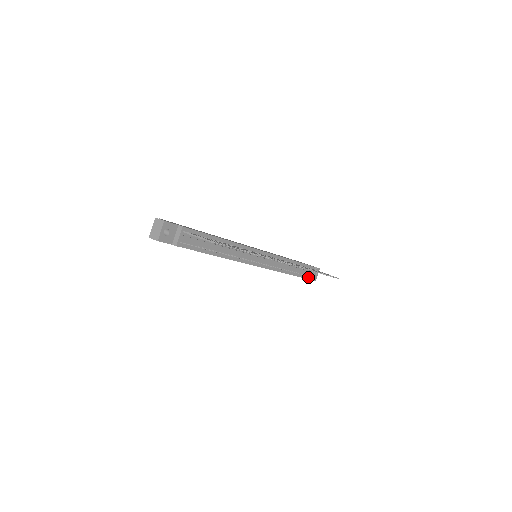
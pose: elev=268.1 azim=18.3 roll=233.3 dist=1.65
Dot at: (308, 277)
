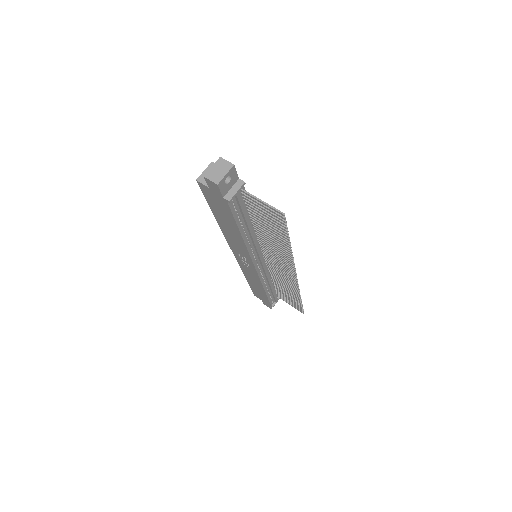
Dot at: (271, 302)
